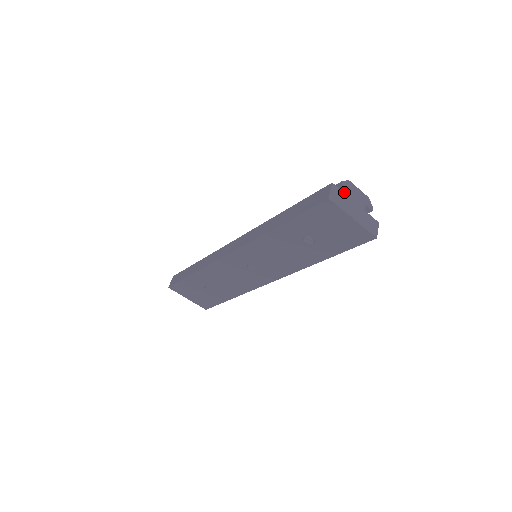
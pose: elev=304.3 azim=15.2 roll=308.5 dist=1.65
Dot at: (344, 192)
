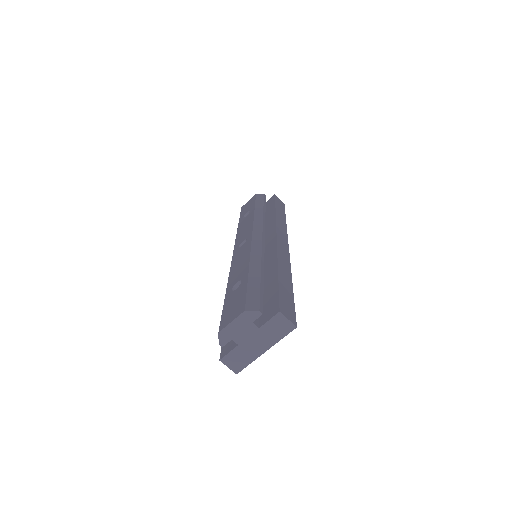
Dot at: (231, 337)
